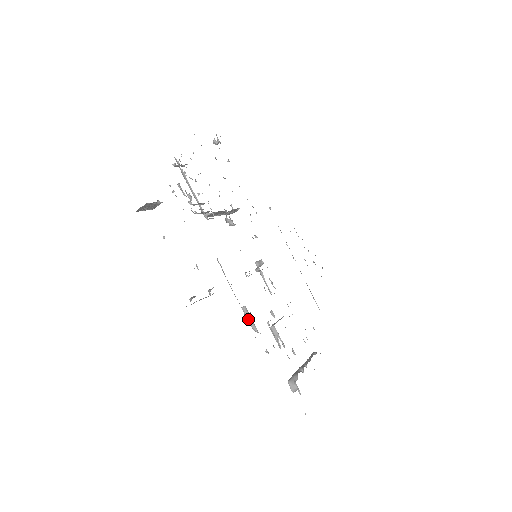
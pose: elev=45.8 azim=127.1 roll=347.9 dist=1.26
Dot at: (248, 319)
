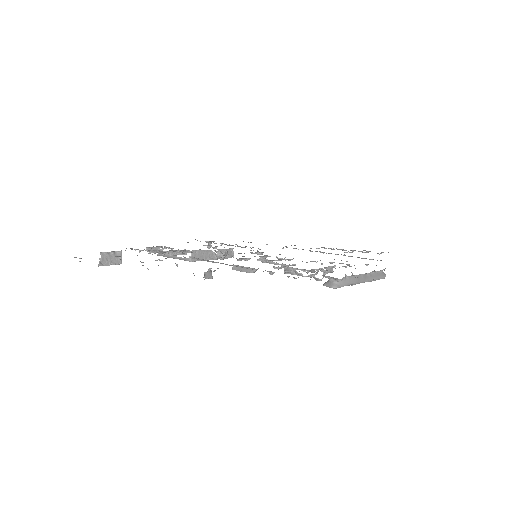
Dot at: (241, 270)
